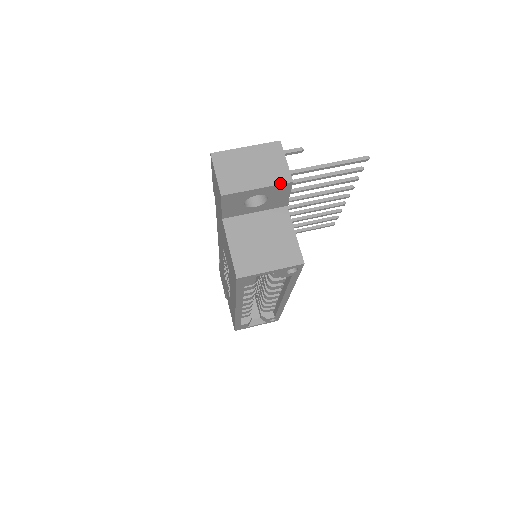
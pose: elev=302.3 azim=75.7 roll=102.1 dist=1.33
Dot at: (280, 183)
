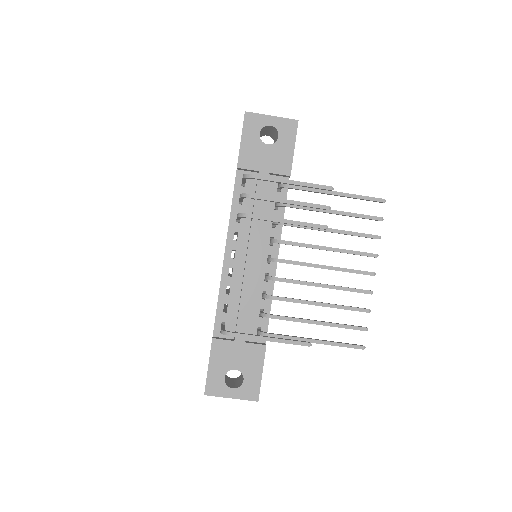
Dot at: occluded
